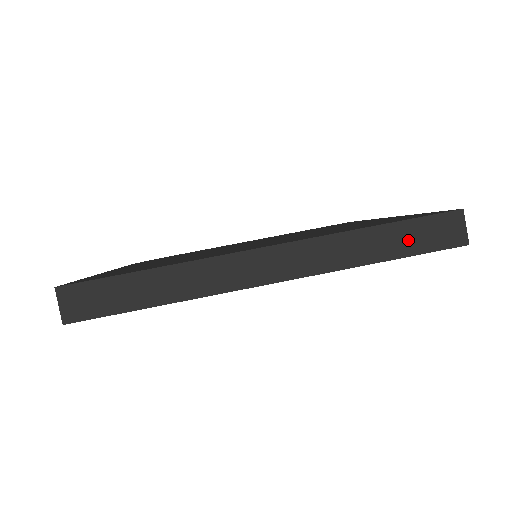
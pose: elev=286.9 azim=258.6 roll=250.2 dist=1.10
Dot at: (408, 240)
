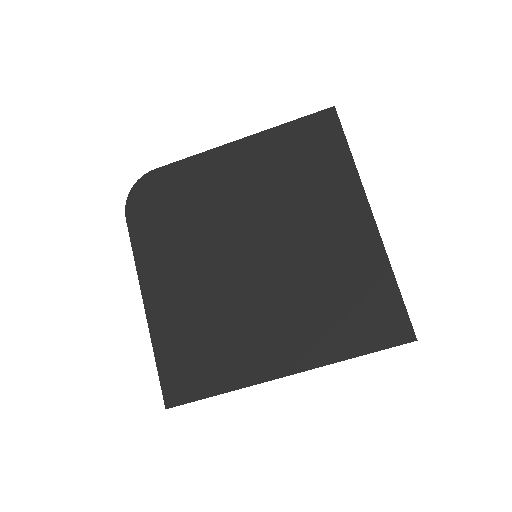
Dot at: occluded
